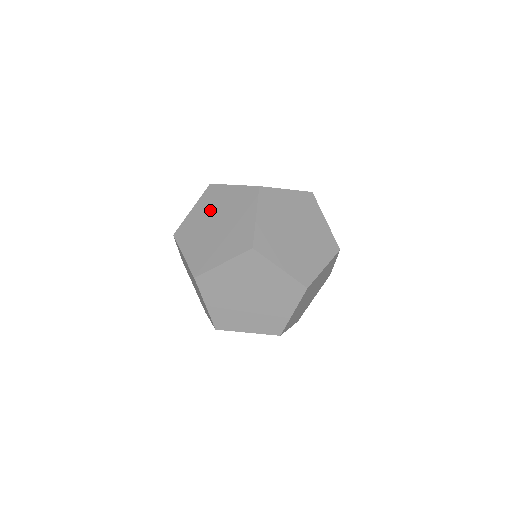
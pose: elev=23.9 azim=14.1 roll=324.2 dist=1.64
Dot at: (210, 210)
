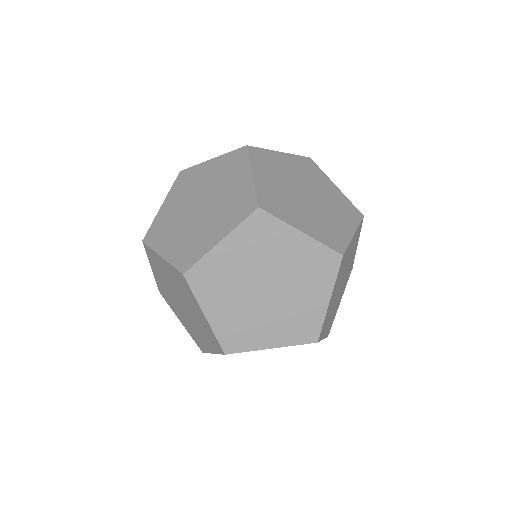
Dot at: (215, 180)
